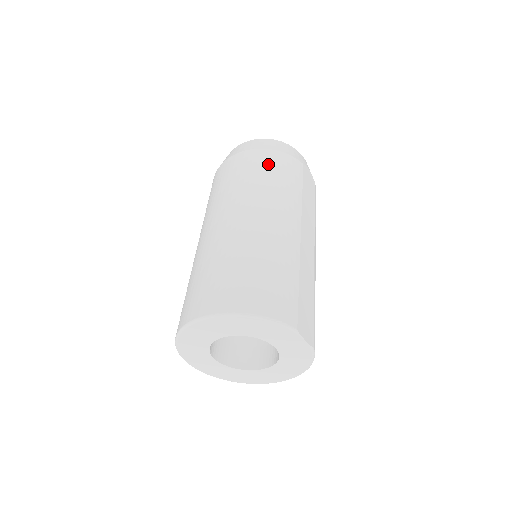
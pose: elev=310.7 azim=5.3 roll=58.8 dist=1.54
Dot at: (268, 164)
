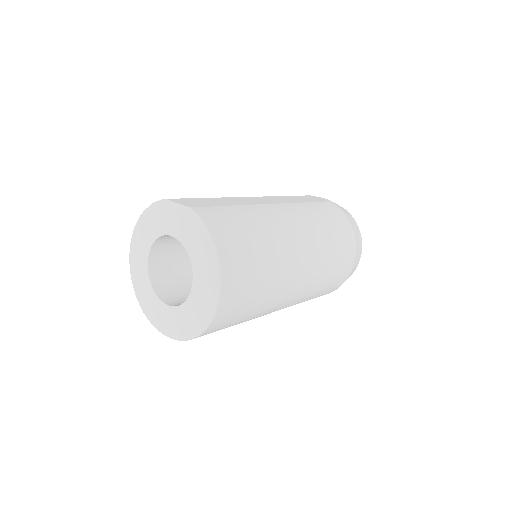
Dot at: occluded
